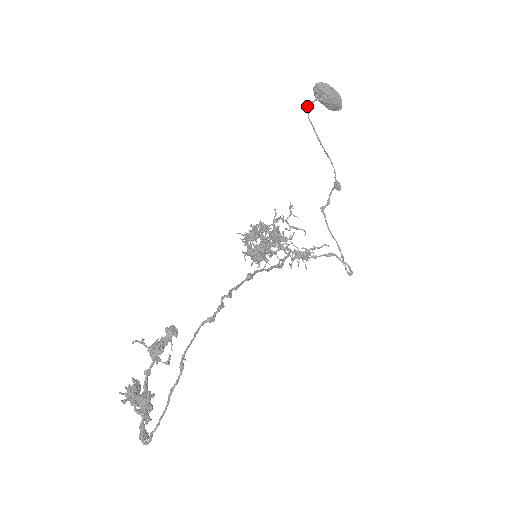
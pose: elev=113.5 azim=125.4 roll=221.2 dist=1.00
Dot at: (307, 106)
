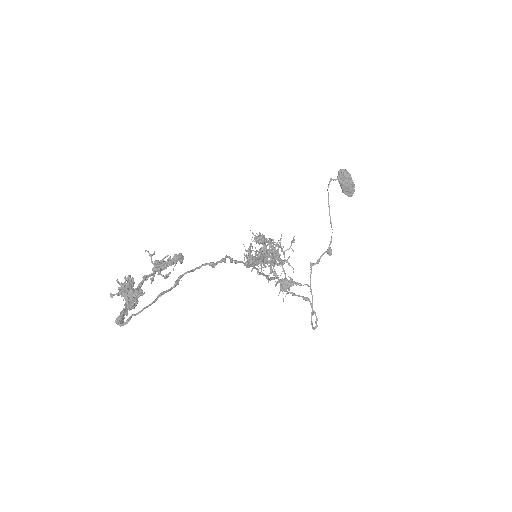
Dot at: (330, 180)
